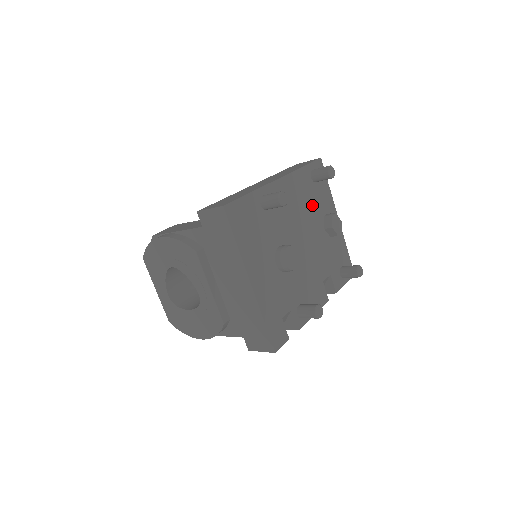
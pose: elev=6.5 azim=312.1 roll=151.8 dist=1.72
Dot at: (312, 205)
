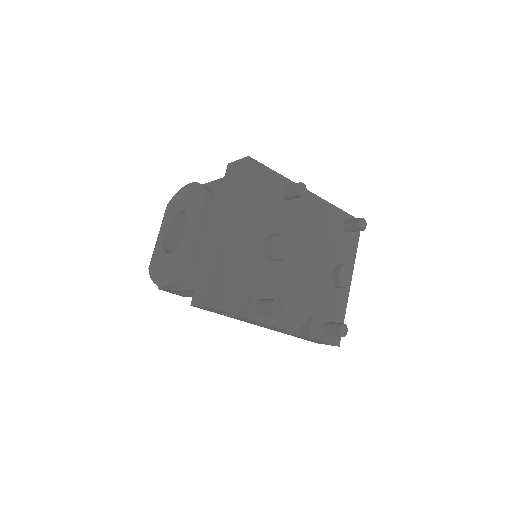
Dot at: (330, 243)
